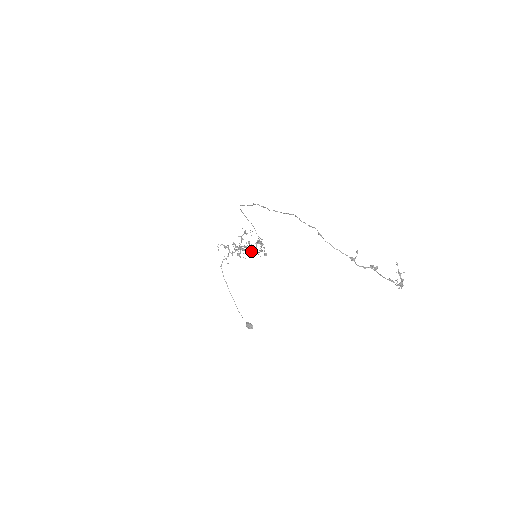
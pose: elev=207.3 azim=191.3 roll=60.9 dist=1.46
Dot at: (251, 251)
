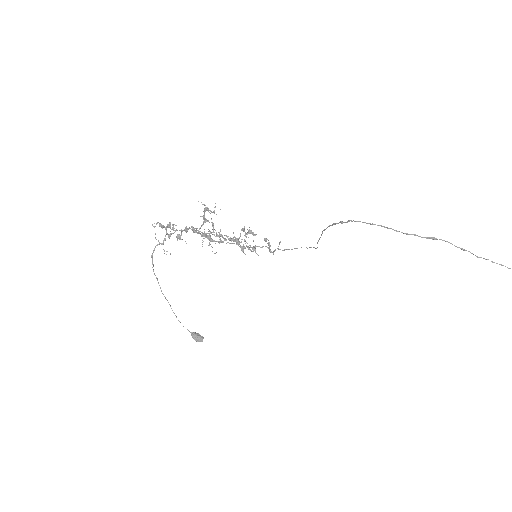
Dot at: occluded
